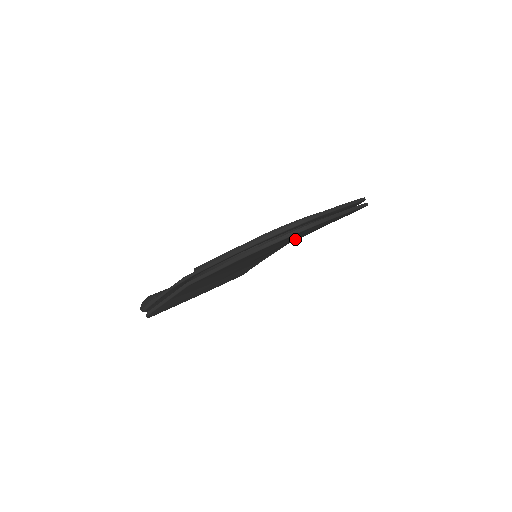
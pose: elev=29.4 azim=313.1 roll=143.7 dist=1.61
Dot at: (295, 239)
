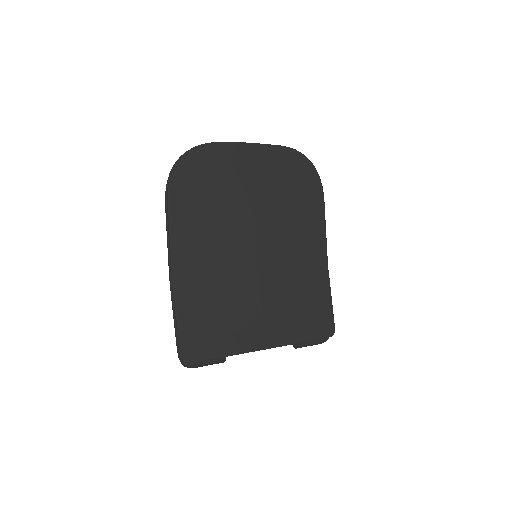
Dot at: (288, 228)
